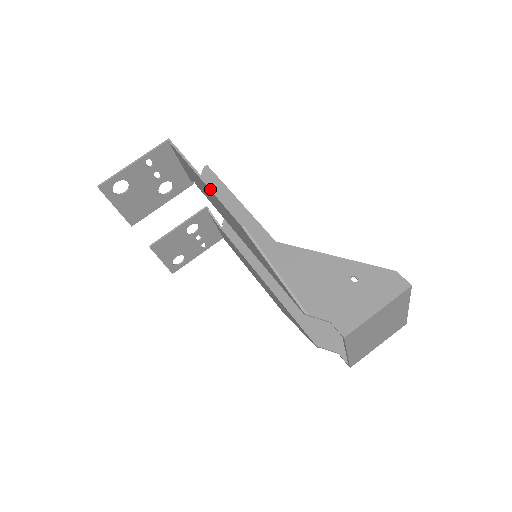
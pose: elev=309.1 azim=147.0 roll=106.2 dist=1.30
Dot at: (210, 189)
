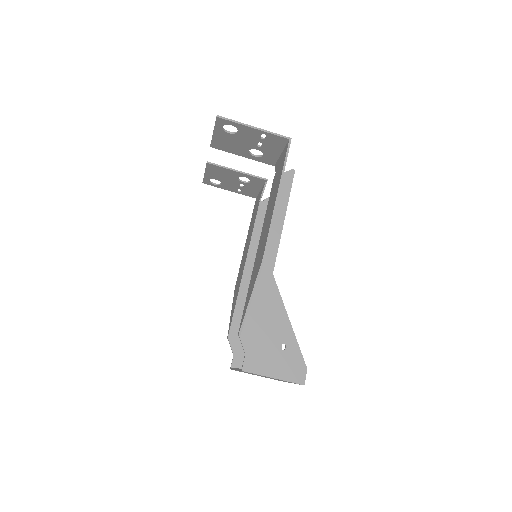
Dot at: (274, 210)
